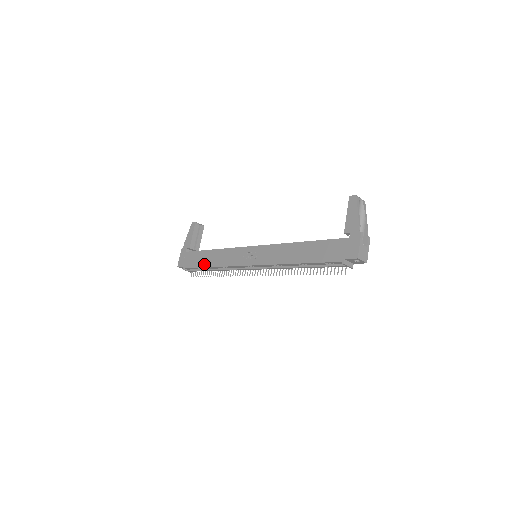
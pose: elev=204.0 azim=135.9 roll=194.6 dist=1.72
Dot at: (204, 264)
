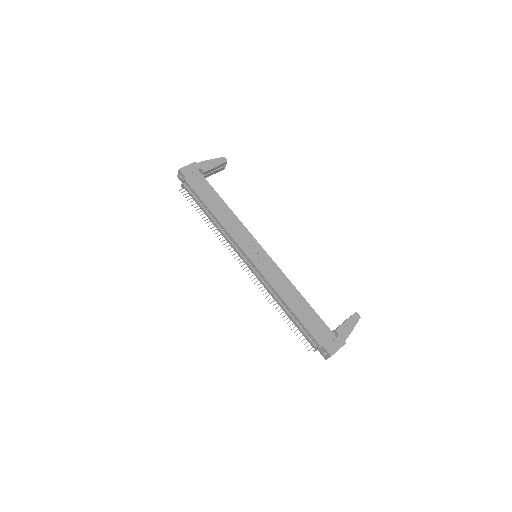
Dot at: (209, 204)
